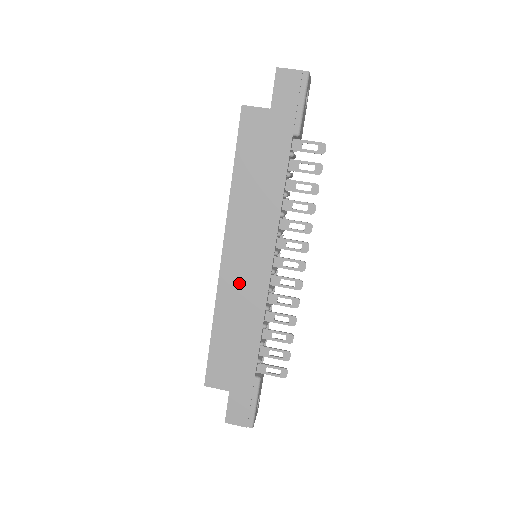
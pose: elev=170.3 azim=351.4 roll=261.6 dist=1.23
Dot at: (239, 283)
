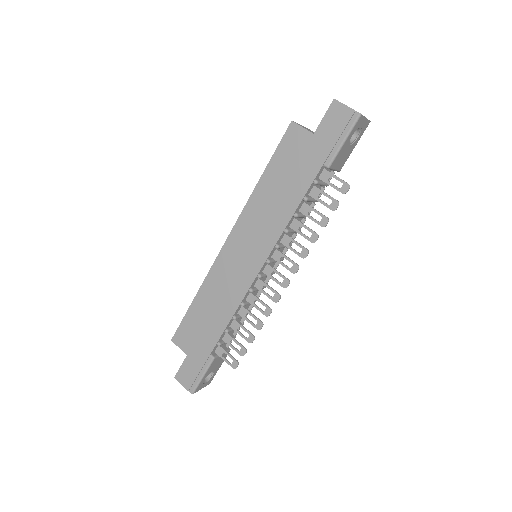
Dot at: (229, 272)
